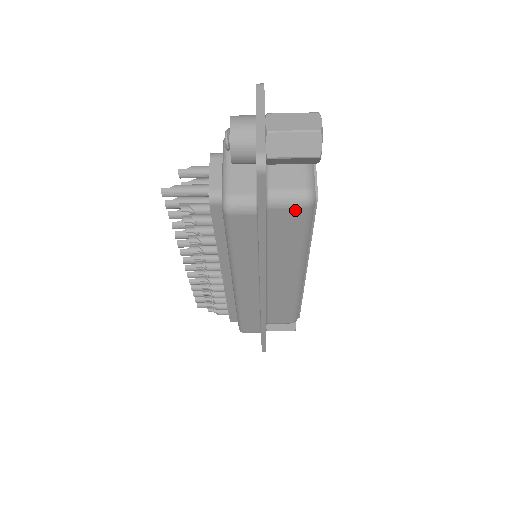
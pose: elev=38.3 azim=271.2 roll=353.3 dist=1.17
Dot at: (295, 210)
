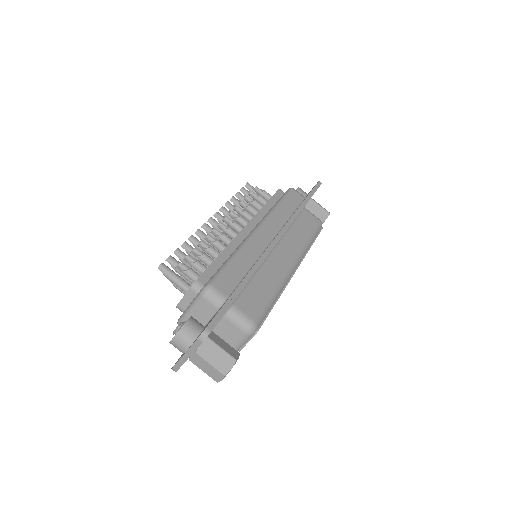
Dot at: (315, 219)
